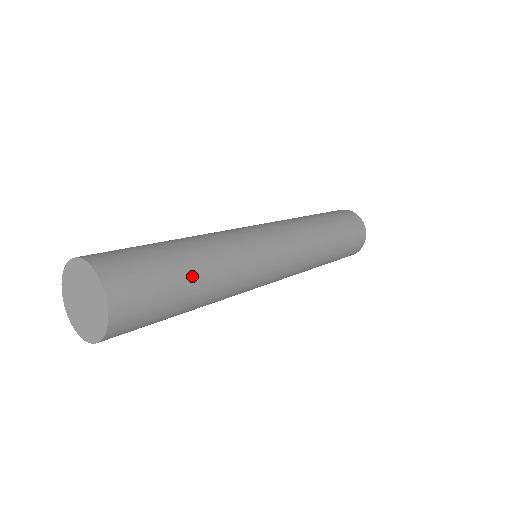
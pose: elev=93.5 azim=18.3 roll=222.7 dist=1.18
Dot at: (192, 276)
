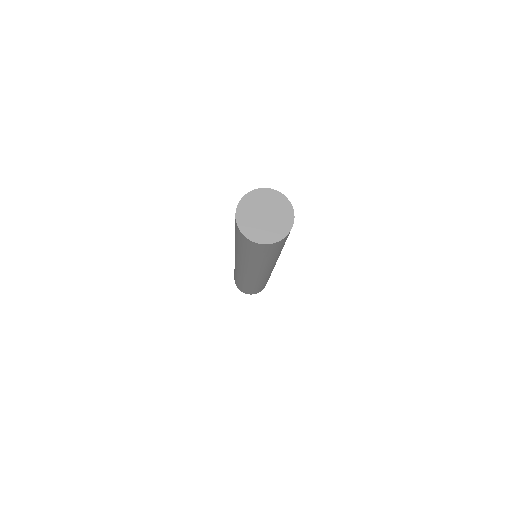
Dot at: occluded
